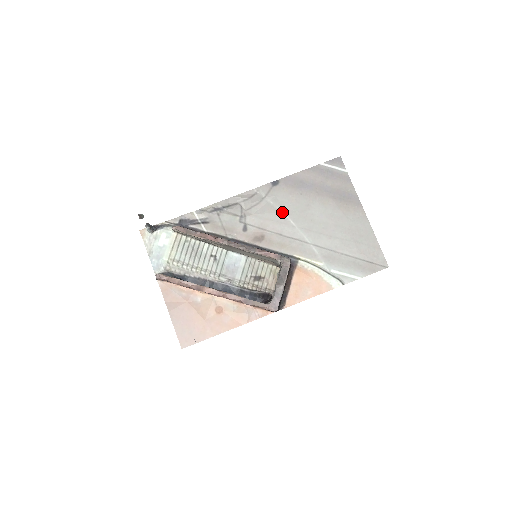
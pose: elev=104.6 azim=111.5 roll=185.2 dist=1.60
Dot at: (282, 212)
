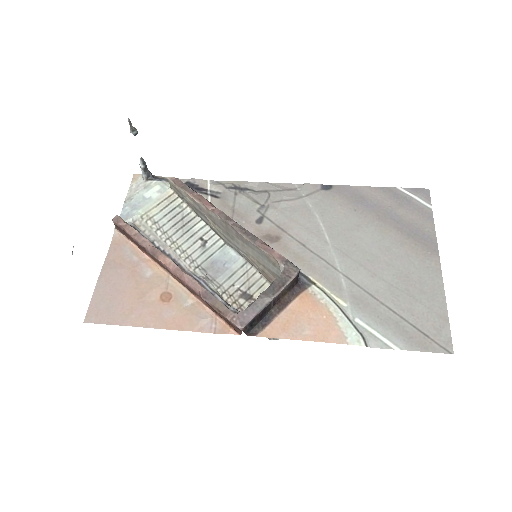
Dot at: (319, 220)
